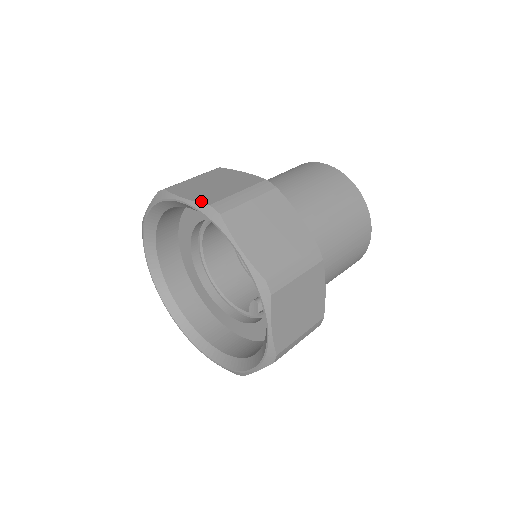
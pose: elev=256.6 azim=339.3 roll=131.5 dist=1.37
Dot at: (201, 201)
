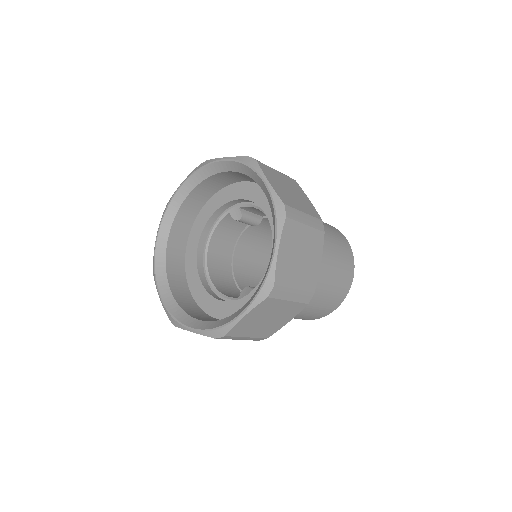
Dot at: (241, 157)
